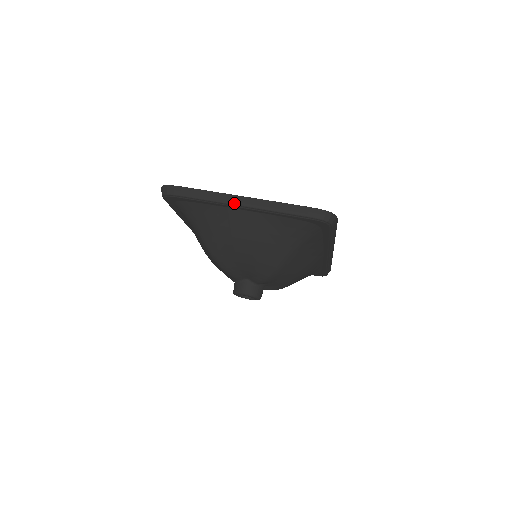
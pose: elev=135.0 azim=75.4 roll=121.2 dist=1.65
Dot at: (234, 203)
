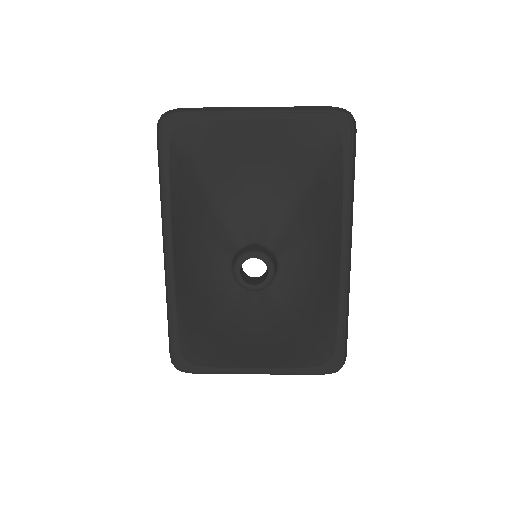
Dot at: (246, 110)
